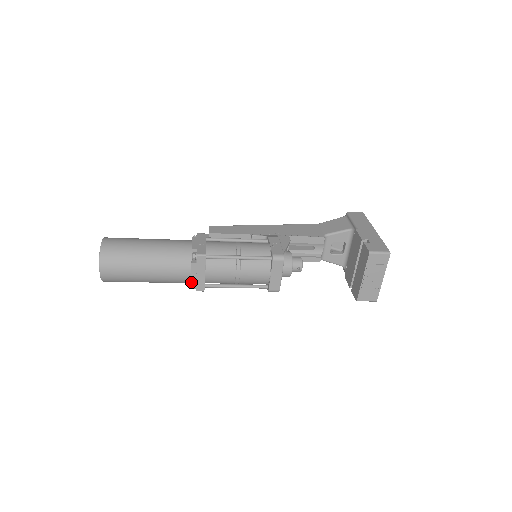
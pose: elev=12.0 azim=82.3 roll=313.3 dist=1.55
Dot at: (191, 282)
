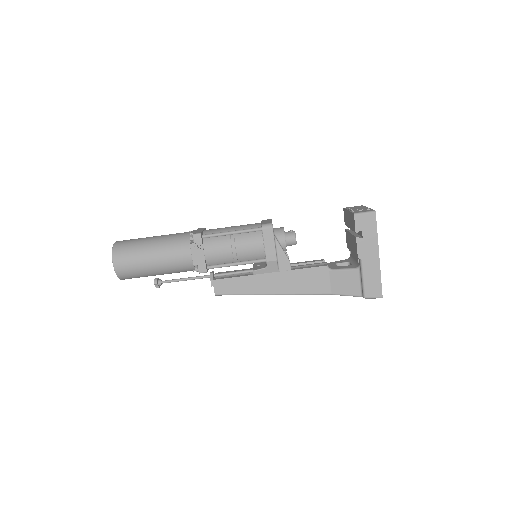
Dot at: (190, 233)
